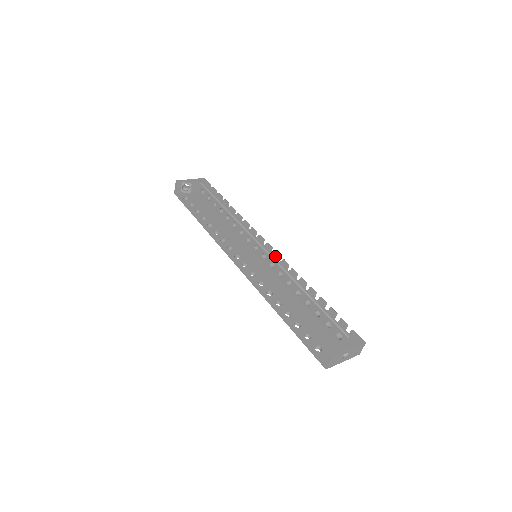
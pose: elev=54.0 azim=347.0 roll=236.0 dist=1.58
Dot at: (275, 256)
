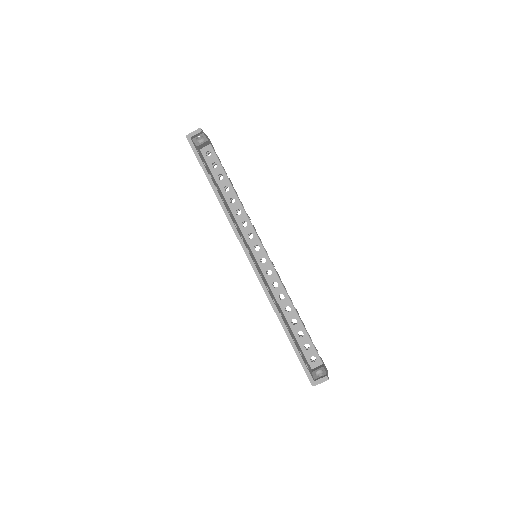
Dot at: occluded
